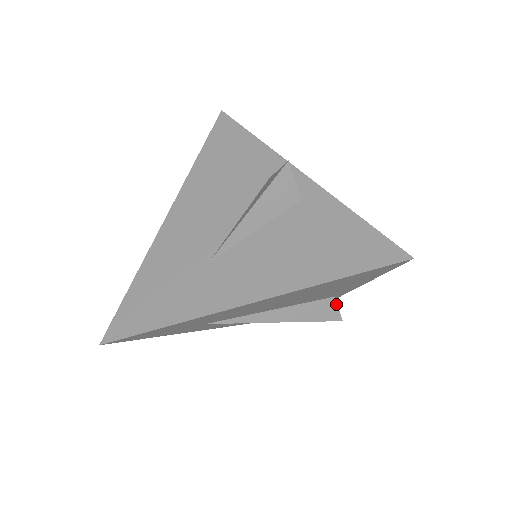
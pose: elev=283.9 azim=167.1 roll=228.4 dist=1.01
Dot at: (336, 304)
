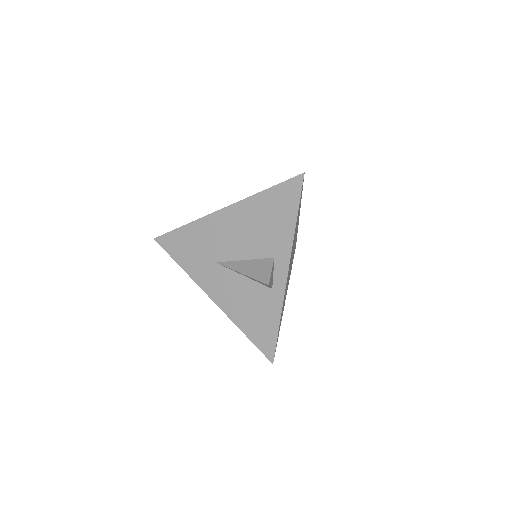
Dot at: occluded
